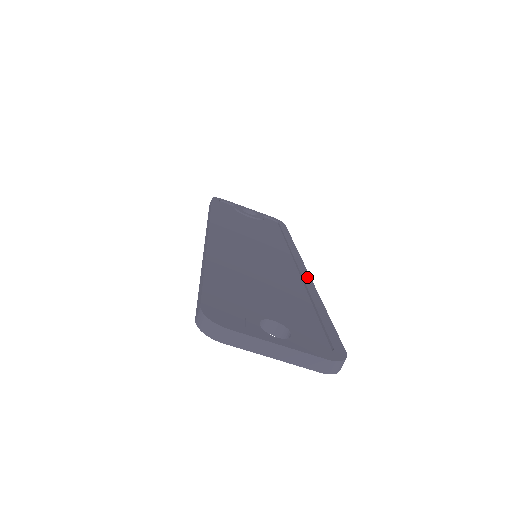
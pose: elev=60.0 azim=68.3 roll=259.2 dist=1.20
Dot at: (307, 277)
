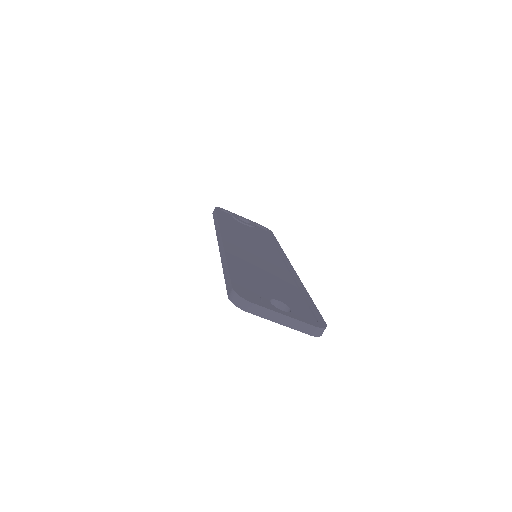
Dot at: (295, 273)
